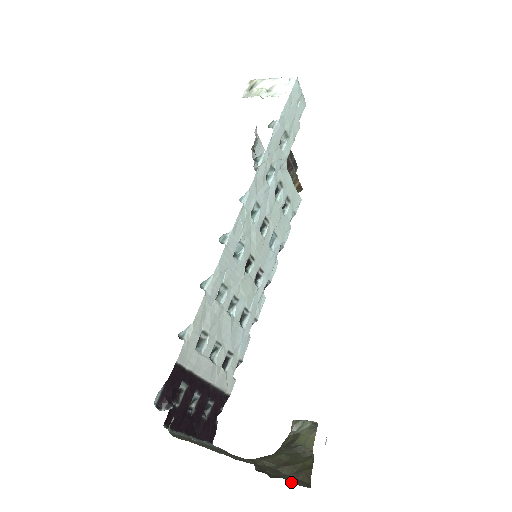
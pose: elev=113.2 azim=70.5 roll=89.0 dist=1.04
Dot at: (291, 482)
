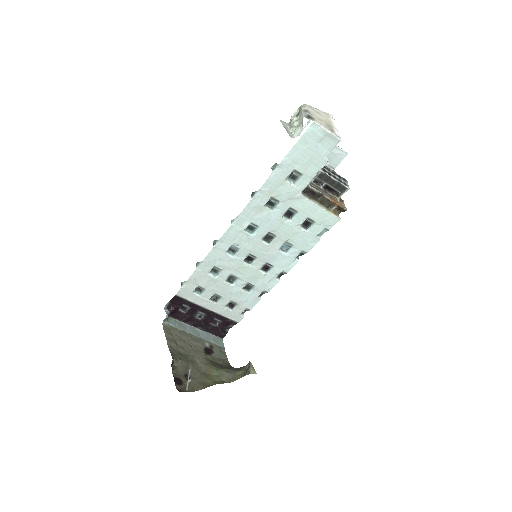
Dot at: (178, 382)
